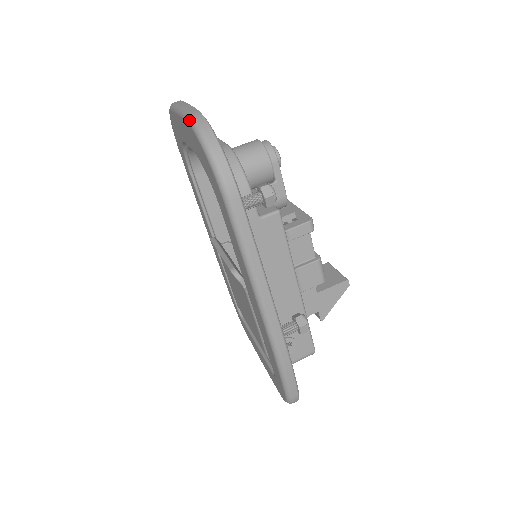
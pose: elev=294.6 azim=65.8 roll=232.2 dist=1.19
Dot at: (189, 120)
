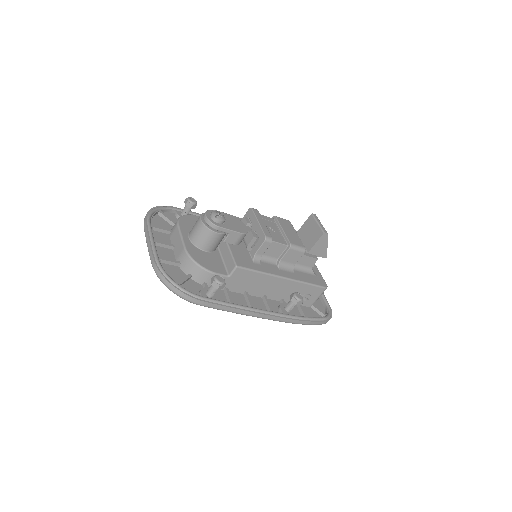
Dot at: (154, 270)
